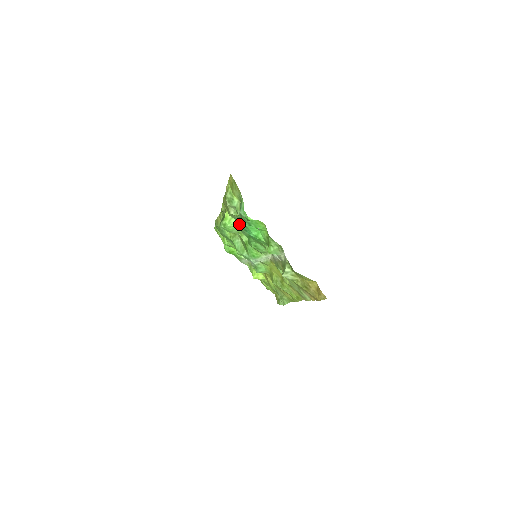
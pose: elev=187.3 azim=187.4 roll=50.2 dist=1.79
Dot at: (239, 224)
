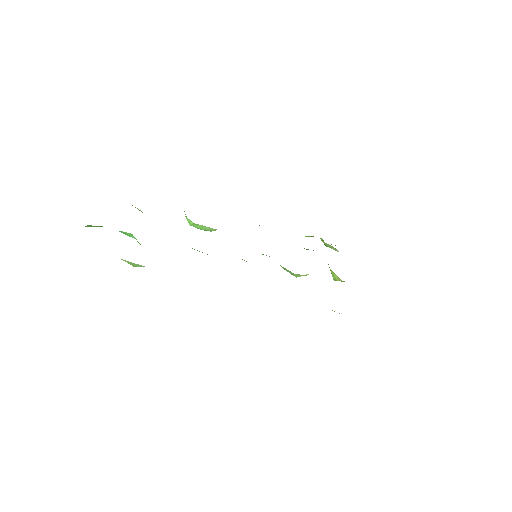
Dot at: occluded
